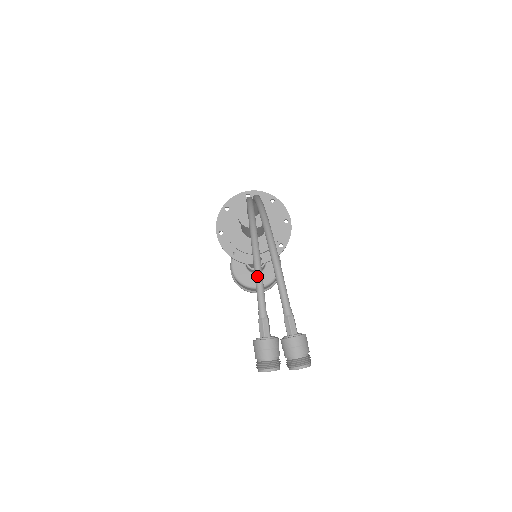
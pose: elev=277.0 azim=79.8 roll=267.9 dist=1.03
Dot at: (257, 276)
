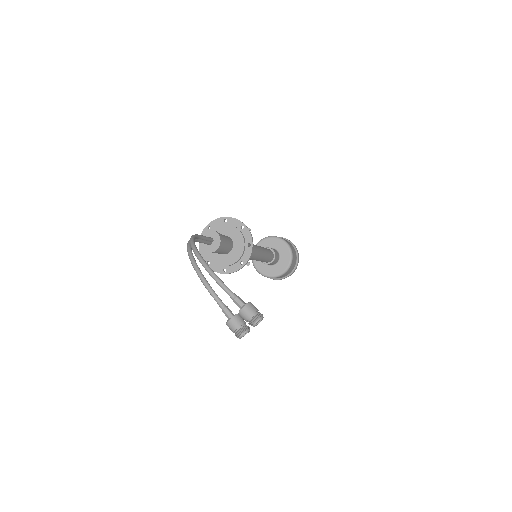
Dot at: (206, 288)
